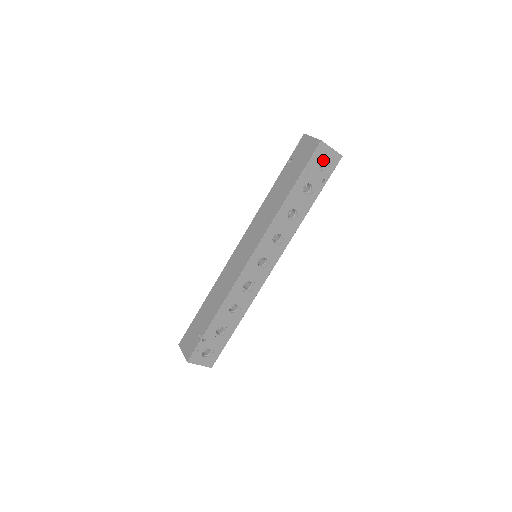
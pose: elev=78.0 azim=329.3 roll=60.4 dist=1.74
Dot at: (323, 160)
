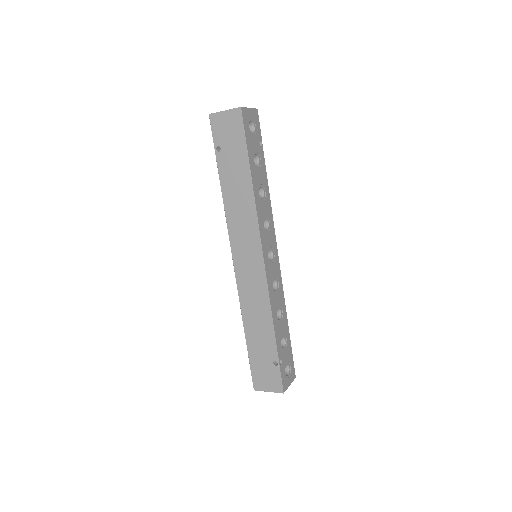
Dot at: occluded
